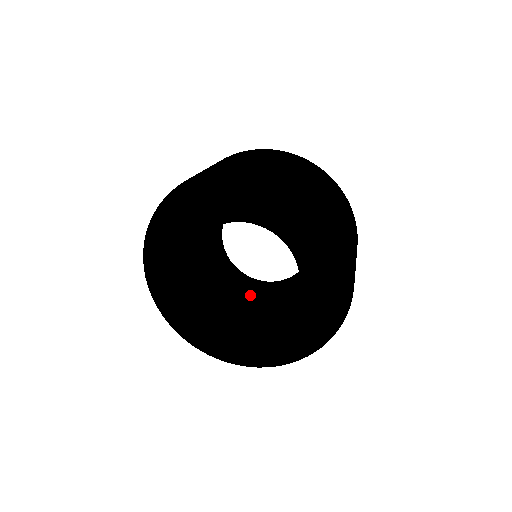
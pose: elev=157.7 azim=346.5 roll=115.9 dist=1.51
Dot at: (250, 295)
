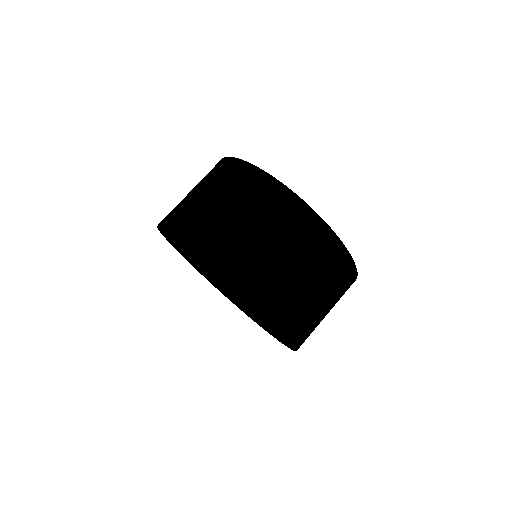
Dot at: occluded
